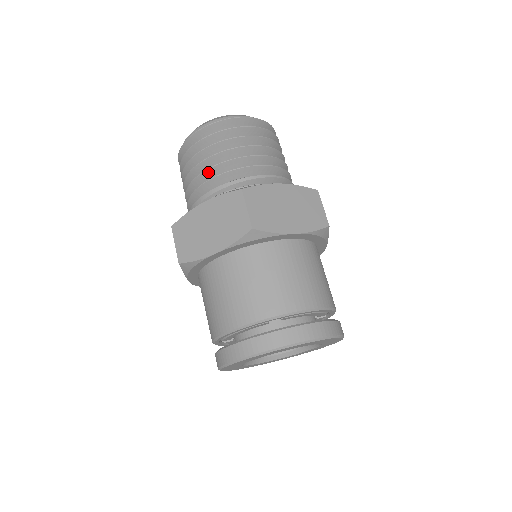
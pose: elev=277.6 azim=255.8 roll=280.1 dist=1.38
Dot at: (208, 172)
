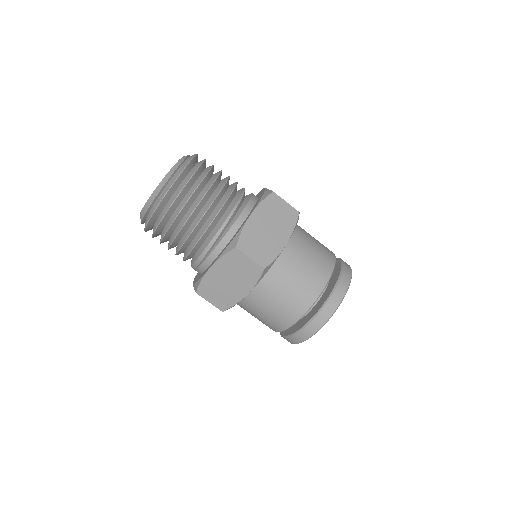
Dot at: (189, 238)
